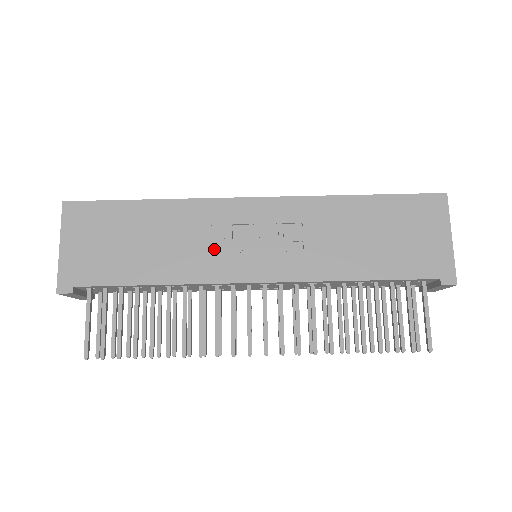
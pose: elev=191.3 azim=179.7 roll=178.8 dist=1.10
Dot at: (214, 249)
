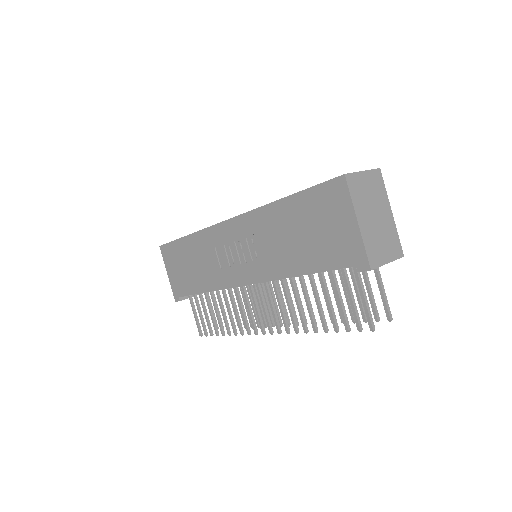
Dot at: (221, 264)
